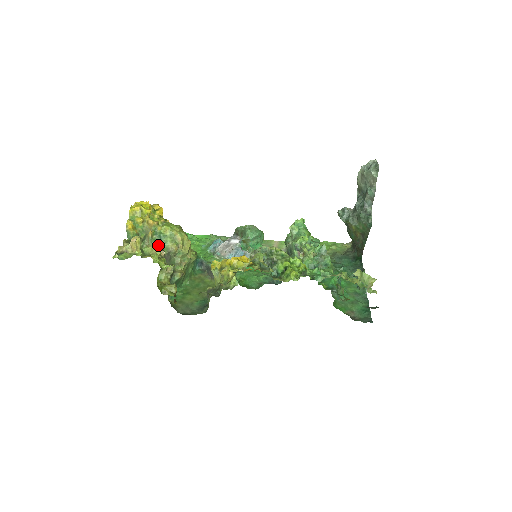
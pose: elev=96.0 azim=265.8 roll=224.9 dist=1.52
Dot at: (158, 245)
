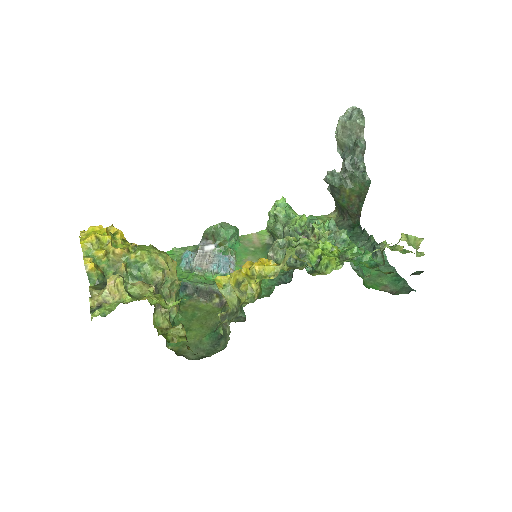
Dot at: (138, 279)
